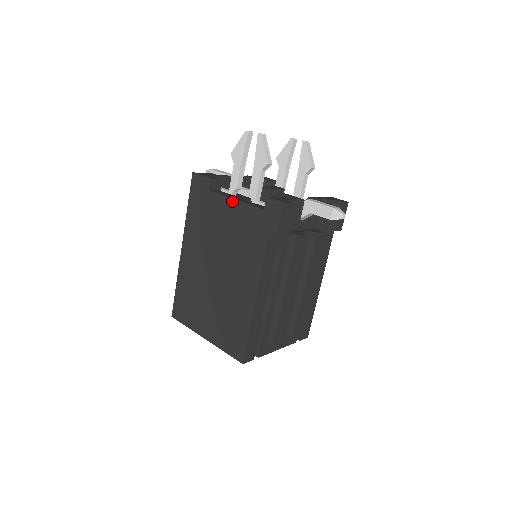
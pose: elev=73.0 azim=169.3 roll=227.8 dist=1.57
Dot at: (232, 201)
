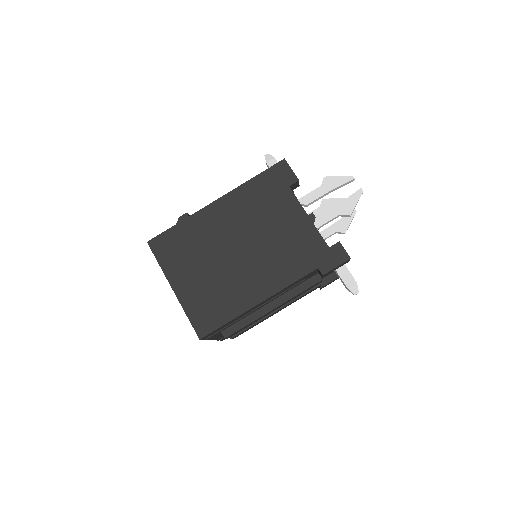
Dot at: (305, 215)
